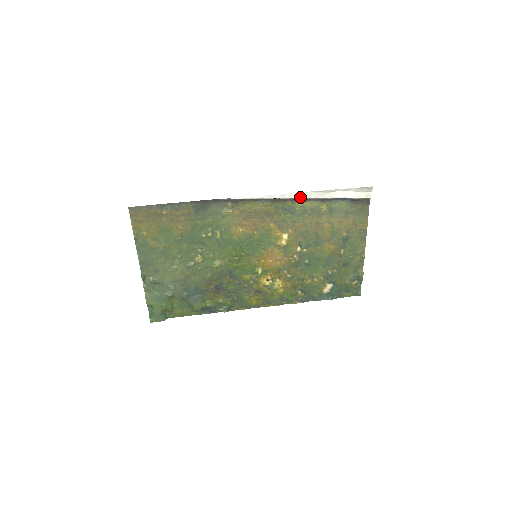
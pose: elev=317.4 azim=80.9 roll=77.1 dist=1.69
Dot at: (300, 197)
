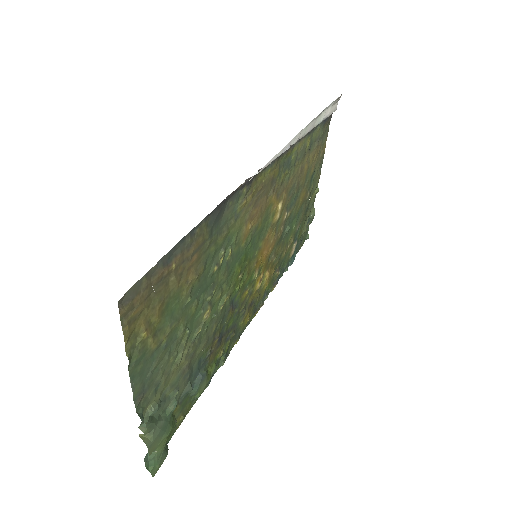
Dot at: (300, 137)
